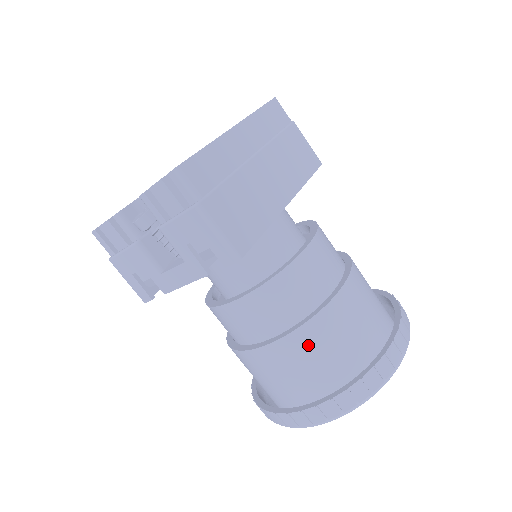
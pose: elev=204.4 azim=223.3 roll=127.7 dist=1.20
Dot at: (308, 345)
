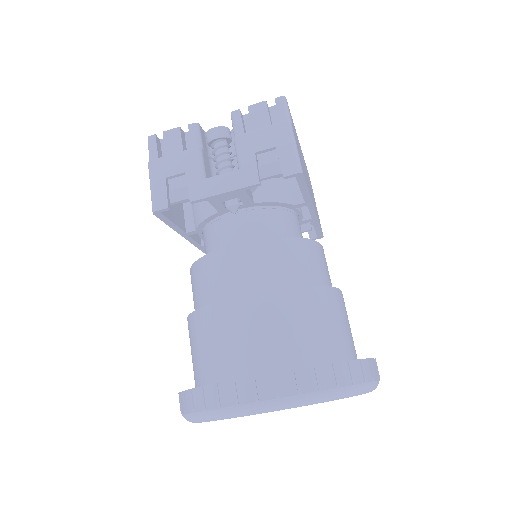
Dot at: (305, 308)
